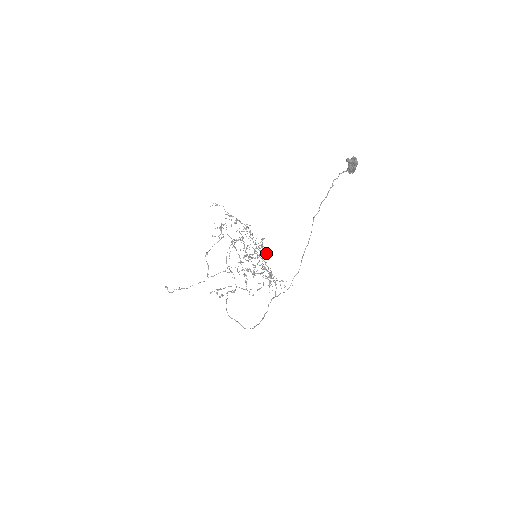
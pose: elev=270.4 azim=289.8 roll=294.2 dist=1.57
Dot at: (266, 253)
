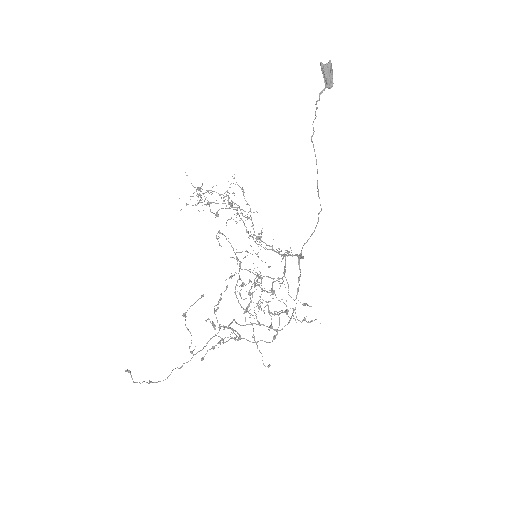
Dot at: (268, 267)
